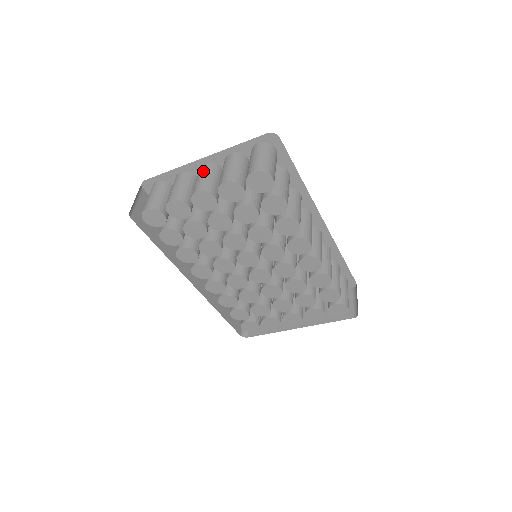
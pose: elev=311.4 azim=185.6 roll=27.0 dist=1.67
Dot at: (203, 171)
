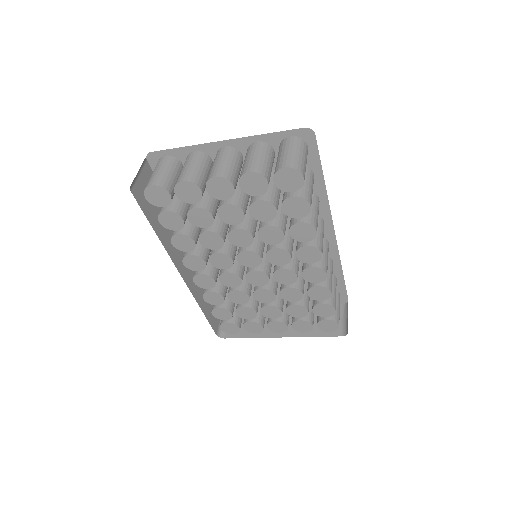
Dot at: (223, 155)
